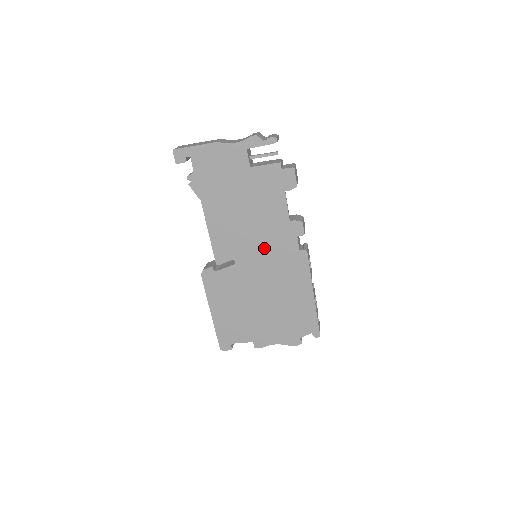
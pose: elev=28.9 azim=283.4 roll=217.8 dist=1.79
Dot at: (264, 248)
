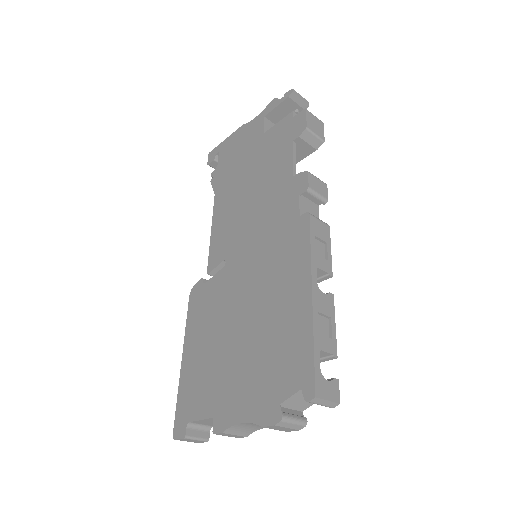
Dot at: (259, 229)
